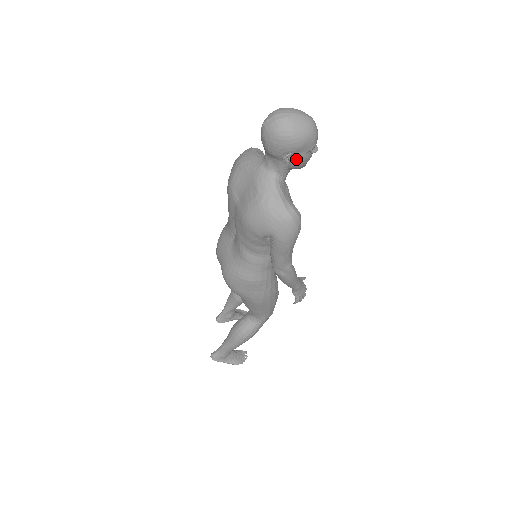
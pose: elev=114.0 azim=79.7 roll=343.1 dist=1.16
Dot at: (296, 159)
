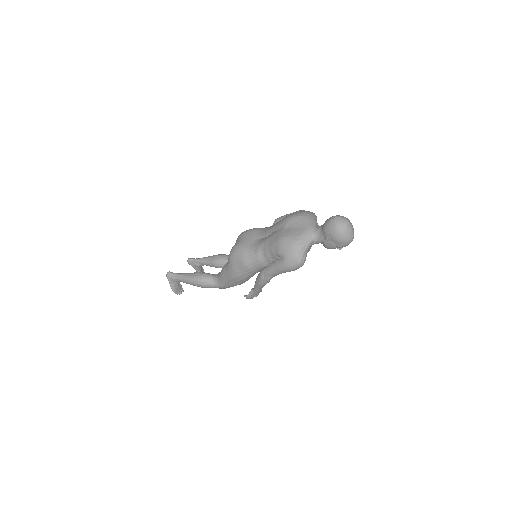
Dot at: (330, 243)
